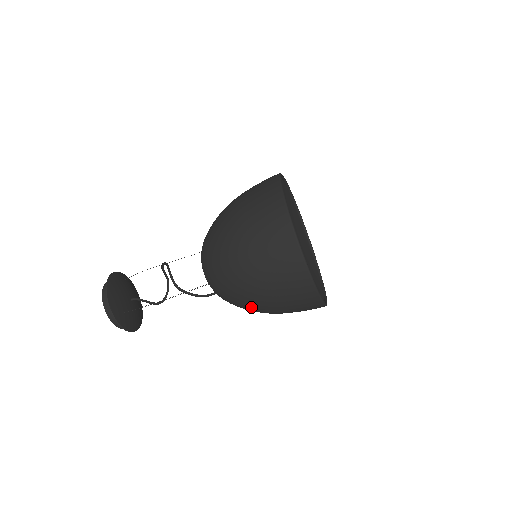
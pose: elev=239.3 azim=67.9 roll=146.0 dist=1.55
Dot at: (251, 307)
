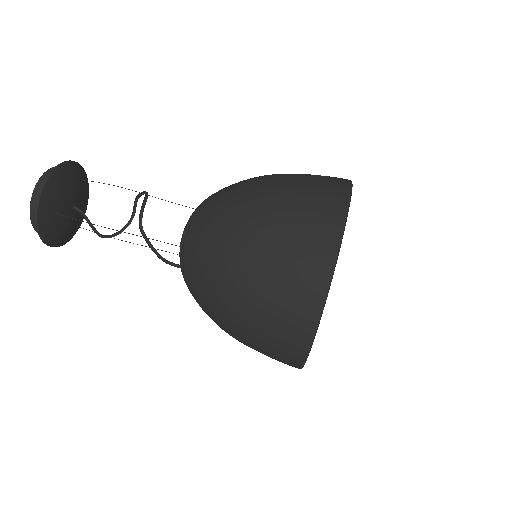
Dot at: (213, 307)
